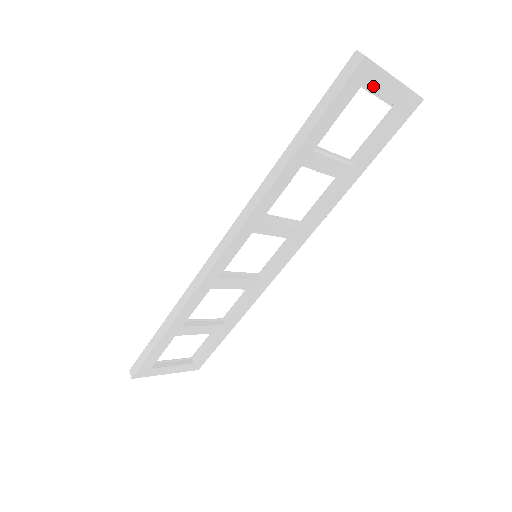
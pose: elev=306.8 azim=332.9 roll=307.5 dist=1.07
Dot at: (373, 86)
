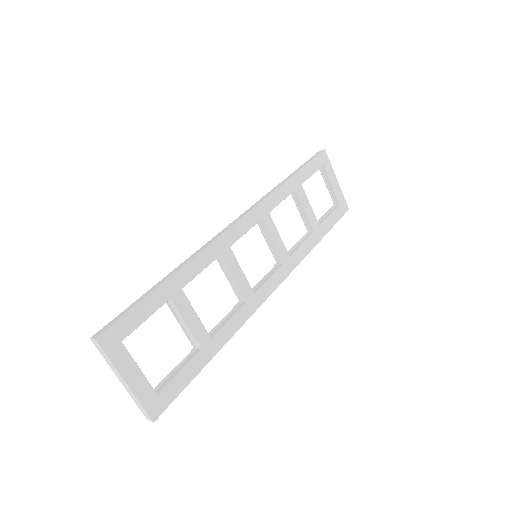
Dot at: (328, 172)
